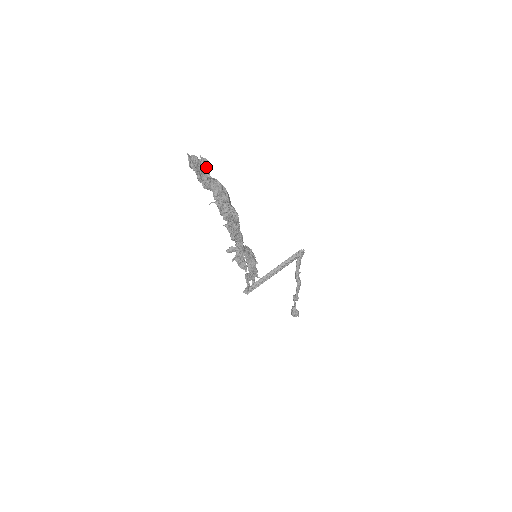
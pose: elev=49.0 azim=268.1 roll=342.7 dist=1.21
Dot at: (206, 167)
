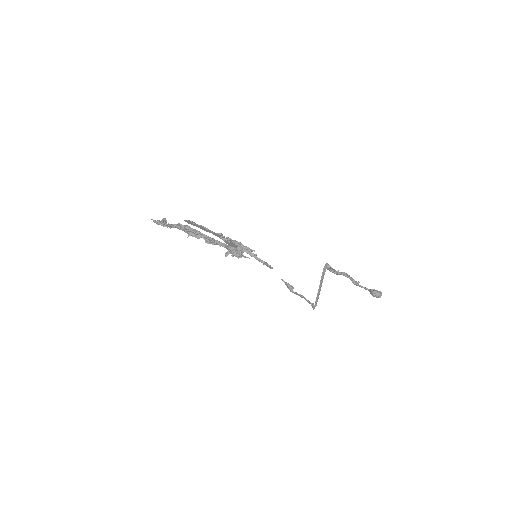
Dot at: (163, 219)
